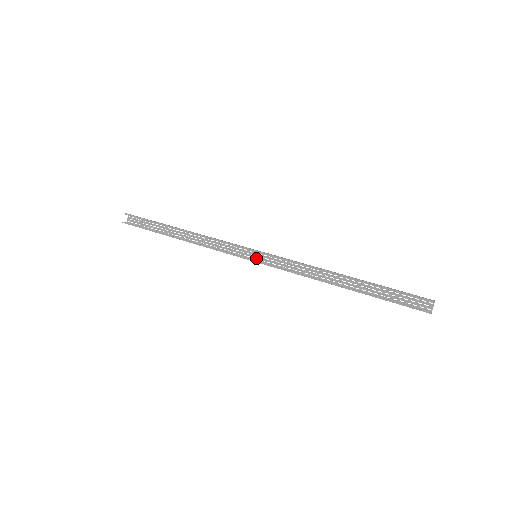
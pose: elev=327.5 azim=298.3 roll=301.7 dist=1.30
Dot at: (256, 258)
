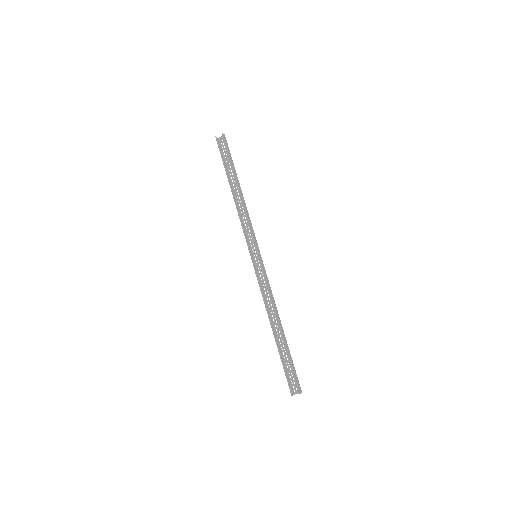
Dot at: (255, 256)
